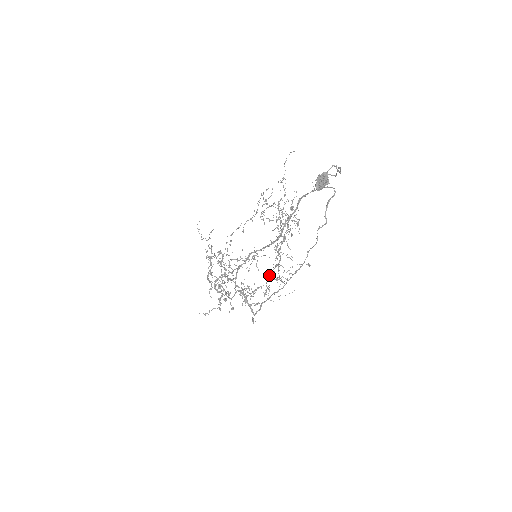
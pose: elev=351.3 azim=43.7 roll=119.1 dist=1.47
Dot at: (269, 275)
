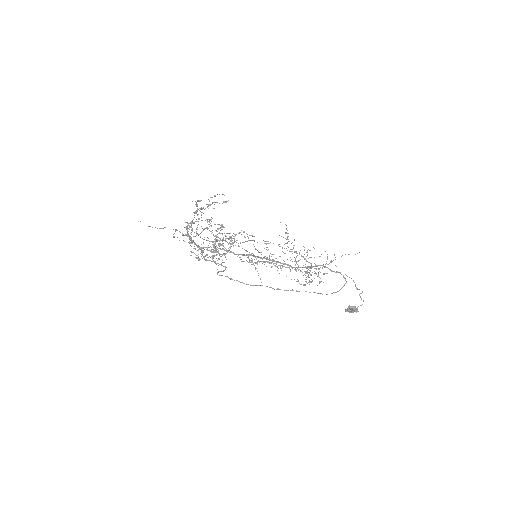
Dot at: (248, 256)
